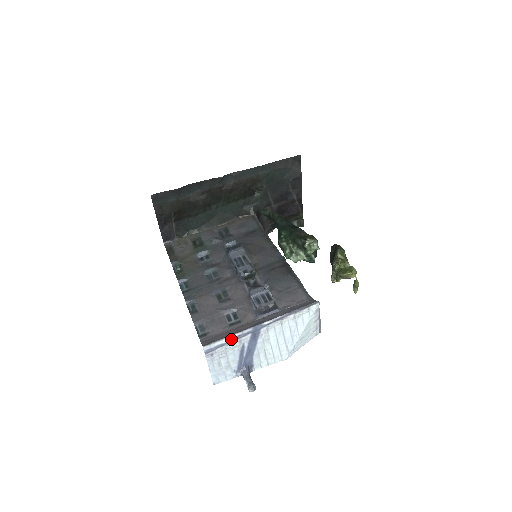
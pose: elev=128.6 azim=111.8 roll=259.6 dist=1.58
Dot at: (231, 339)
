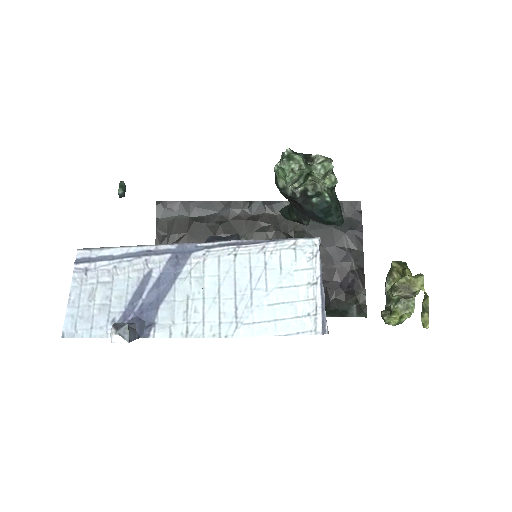
Dot at: (132, 252)
